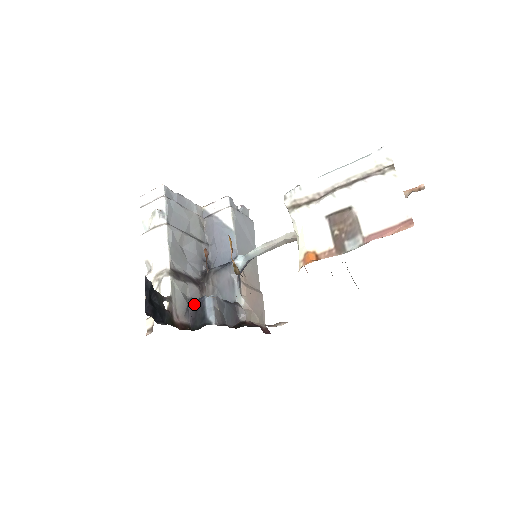
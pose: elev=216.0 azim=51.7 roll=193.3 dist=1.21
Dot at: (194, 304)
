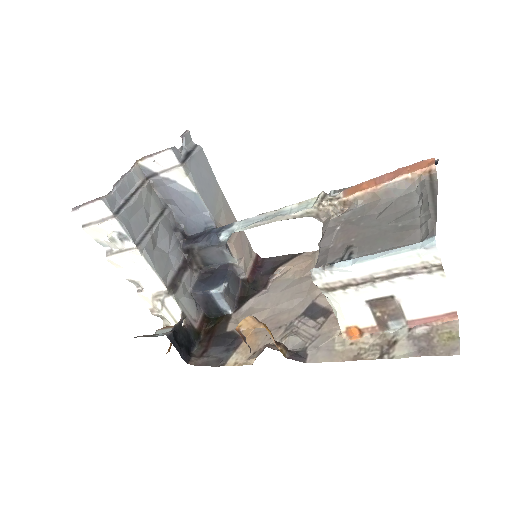
Dot at: (200, 297)
